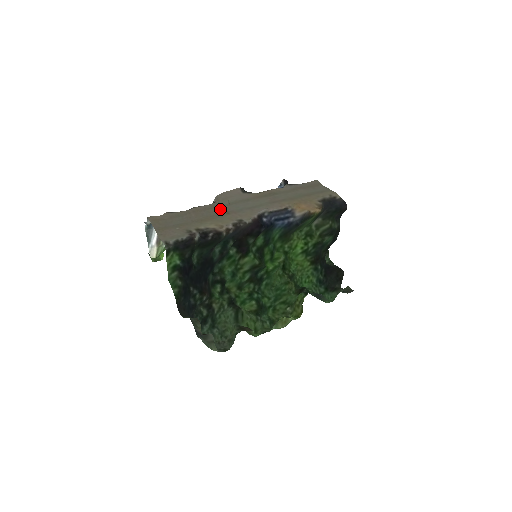
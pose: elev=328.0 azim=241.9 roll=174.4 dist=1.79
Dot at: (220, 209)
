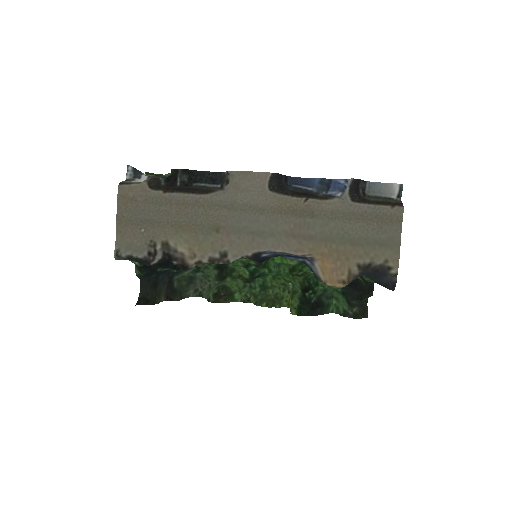
Dot at: (213, 215)
